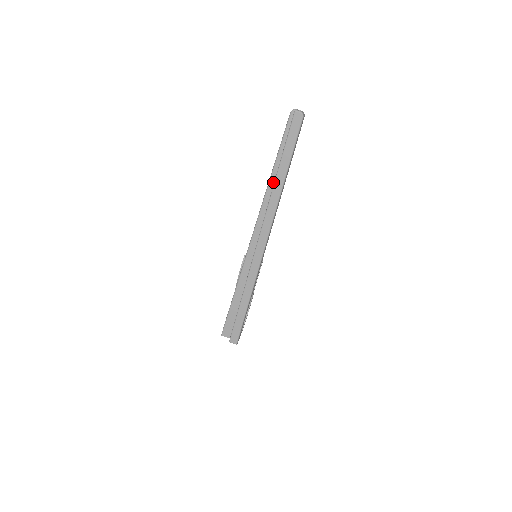
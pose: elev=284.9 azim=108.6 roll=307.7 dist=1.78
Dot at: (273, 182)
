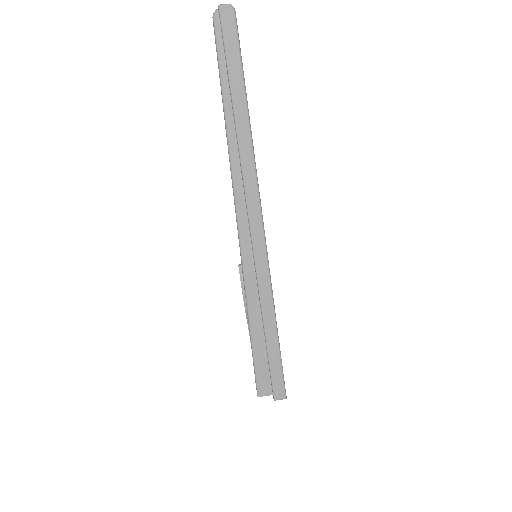
Dot at: (233, 134)
